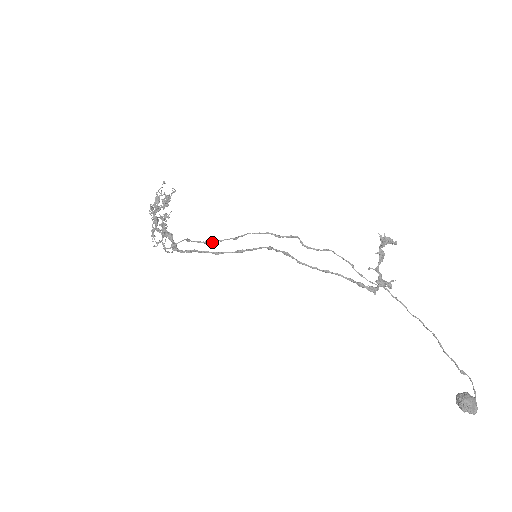
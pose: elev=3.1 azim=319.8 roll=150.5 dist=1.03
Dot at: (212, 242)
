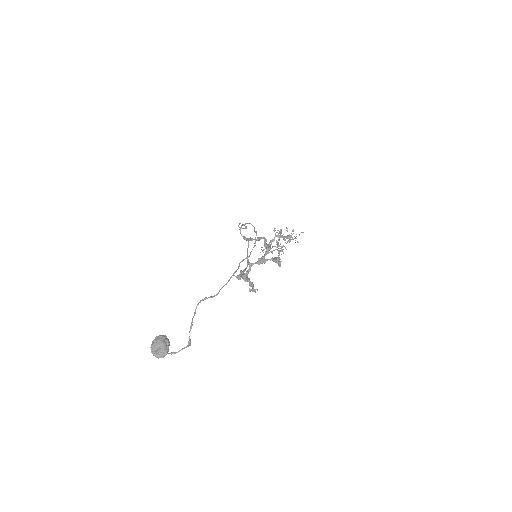
Dot at: (243, 224)
